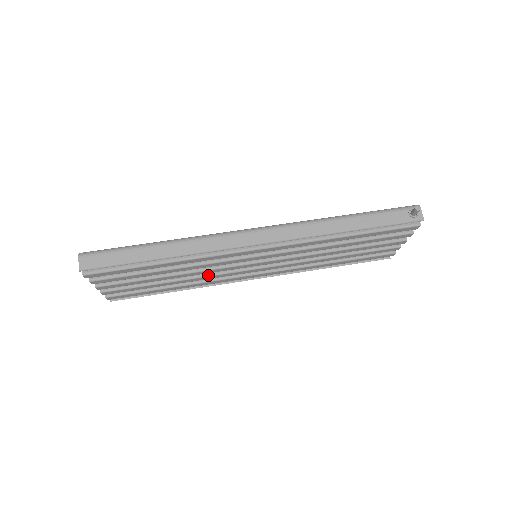
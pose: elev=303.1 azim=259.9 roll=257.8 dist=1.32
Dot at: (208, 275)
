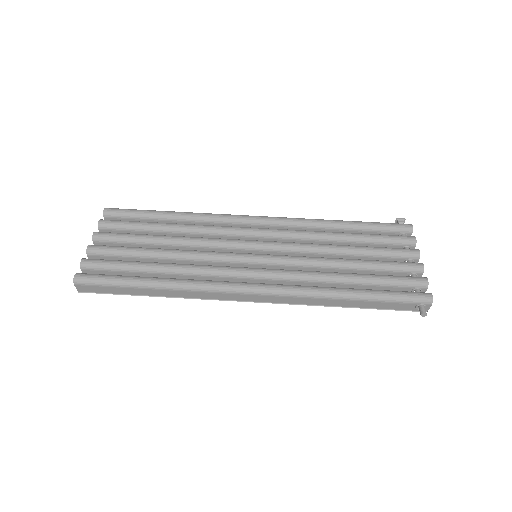
Dot at: occluded
